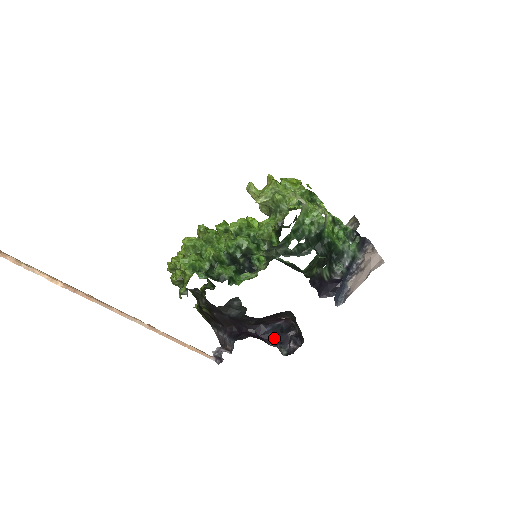
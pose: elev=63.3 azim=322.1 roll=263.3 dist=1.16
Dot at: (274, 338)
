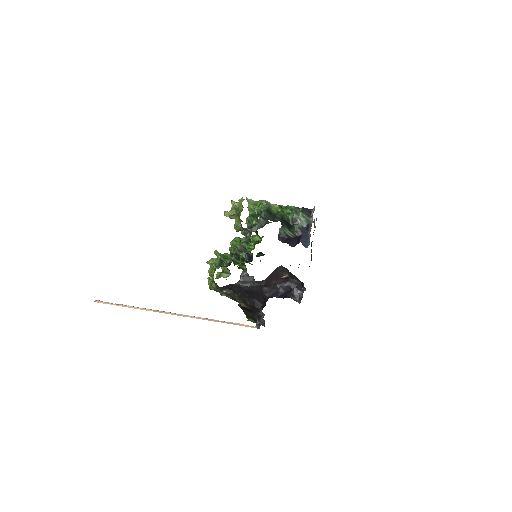
Dot at: (287, 294)
